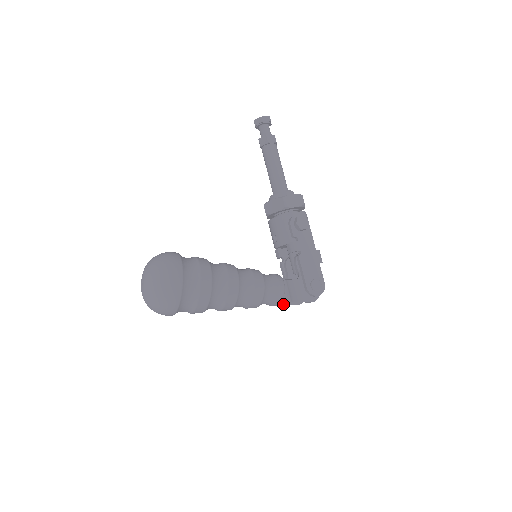
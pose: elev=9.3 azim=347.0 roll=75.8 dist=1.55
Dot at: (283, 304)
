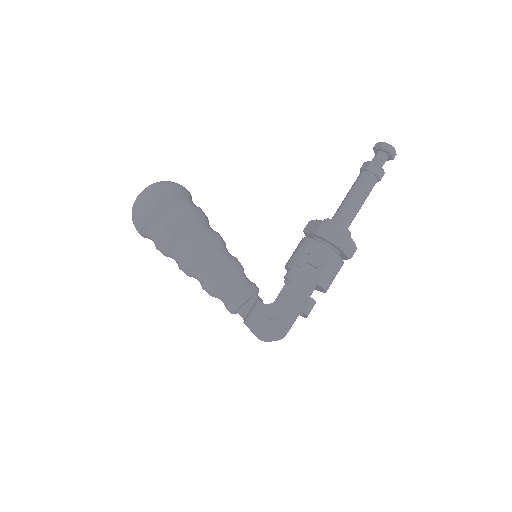
Dot at: occluded
